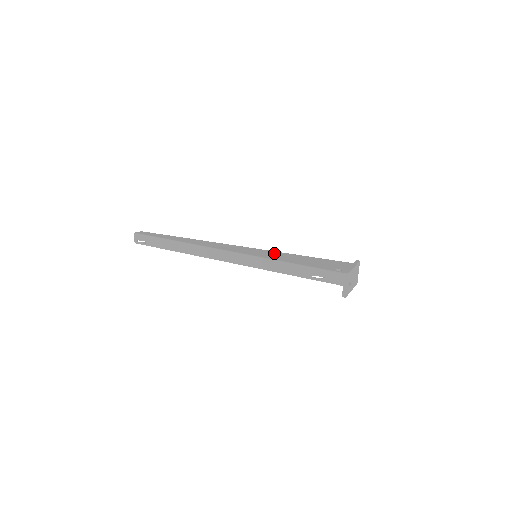
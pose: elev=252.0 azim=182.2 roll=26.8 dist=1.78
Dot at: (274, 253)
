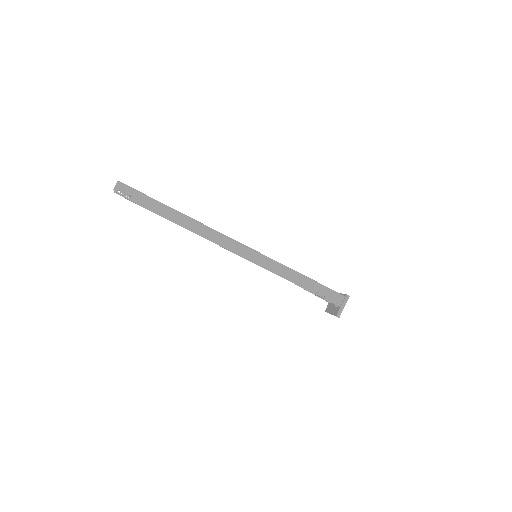
Dot at: occluded
